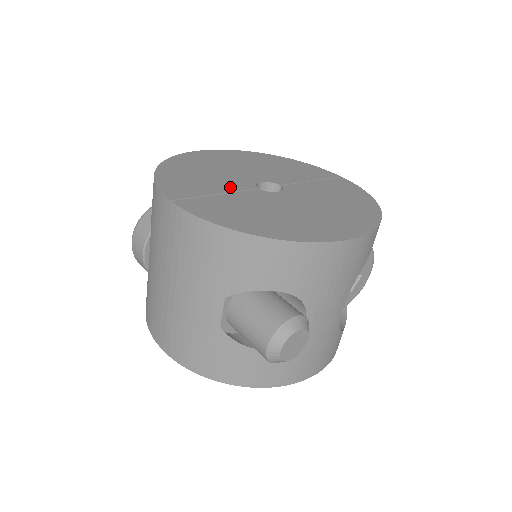
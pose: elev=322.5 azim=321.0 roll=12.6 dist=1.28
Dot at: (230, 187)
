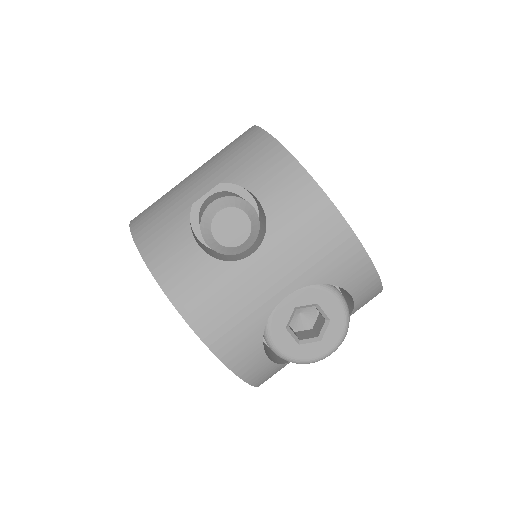
Dot at: occluded
